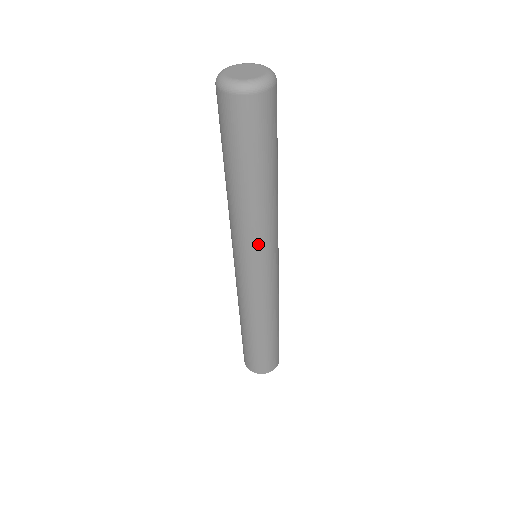
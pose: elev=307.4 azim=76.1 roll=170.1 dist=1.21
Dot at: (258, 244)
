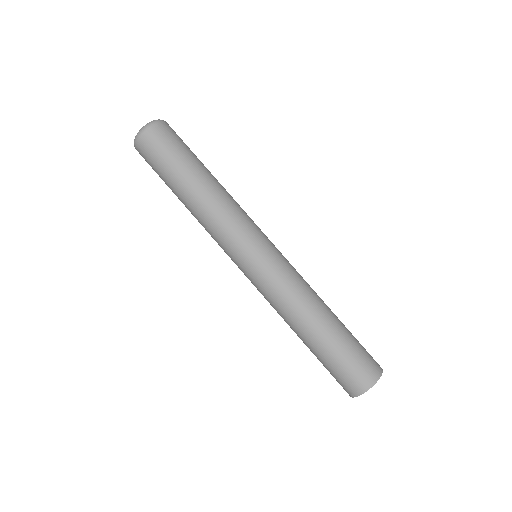
Dot at: (248, 218)
